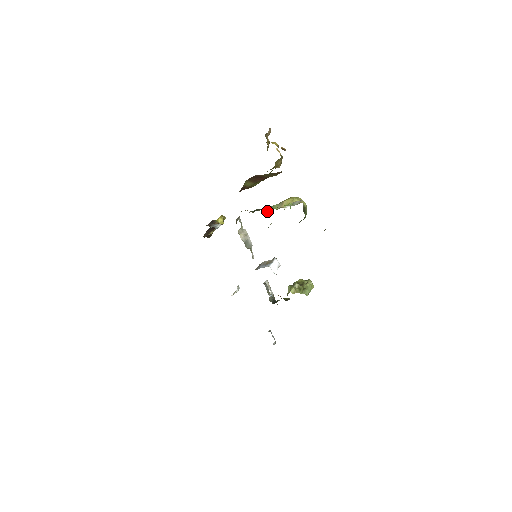
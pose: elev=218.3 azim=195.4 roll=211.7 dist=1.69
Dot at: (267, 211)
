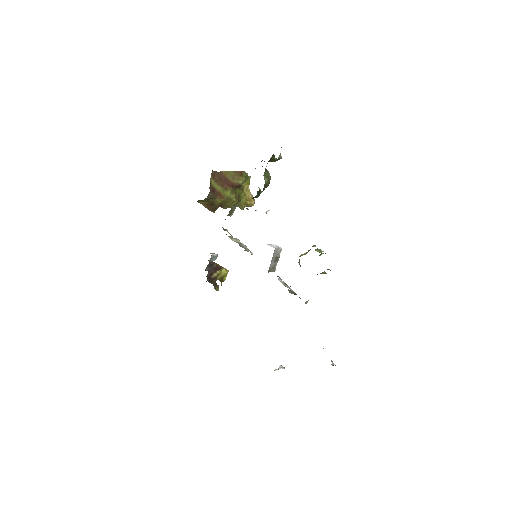
Dot at: occluded
